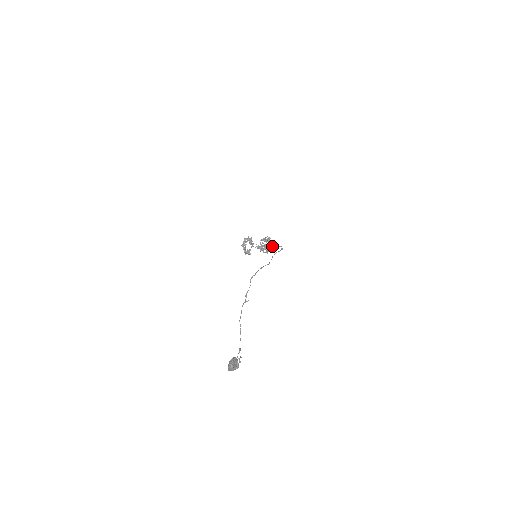
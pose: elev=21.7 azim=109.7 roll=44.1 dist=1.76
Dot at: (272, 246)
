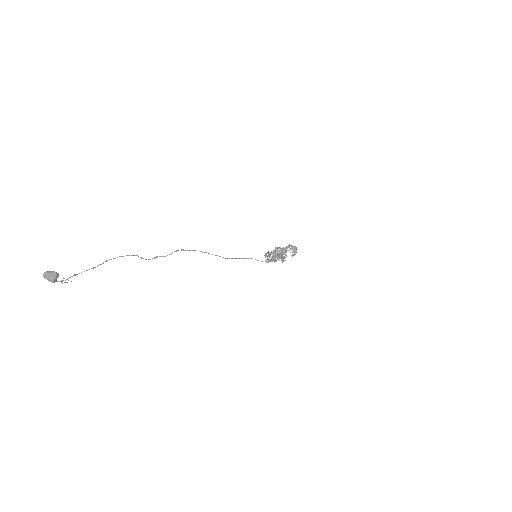
Dot at: (273, 257)
